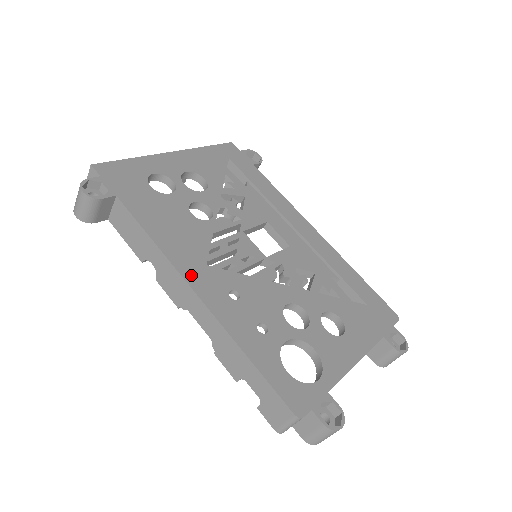
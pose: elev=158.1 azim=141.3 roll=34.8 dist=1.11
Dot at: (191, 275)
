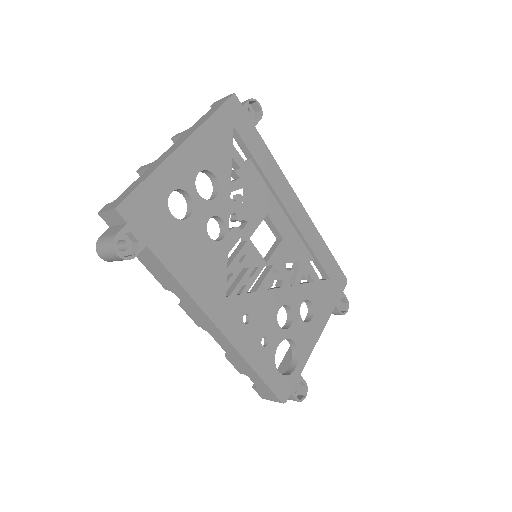
Dot at: (216, 315)
